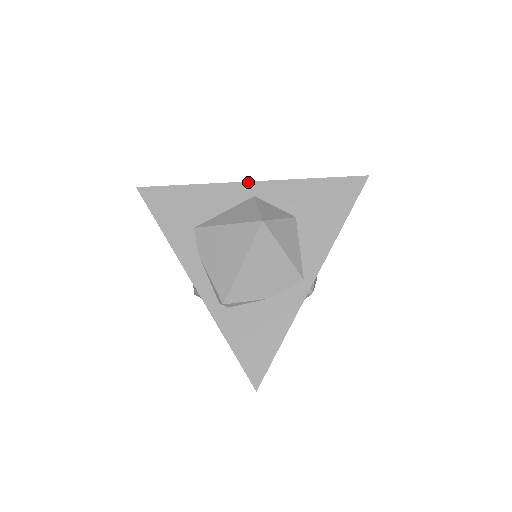
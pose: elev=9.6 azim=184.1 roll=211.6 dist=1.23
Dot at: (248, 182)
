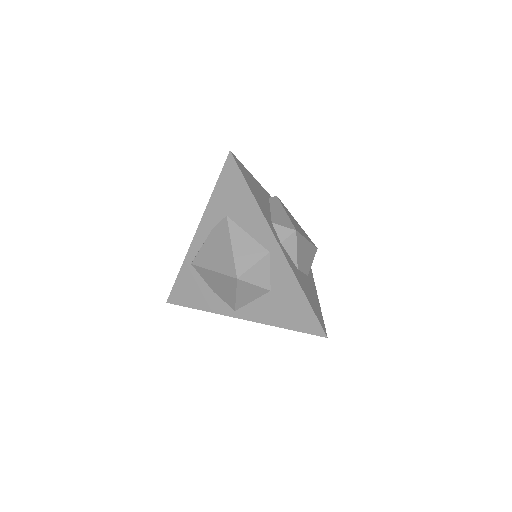
Dot at: (277, 242)
